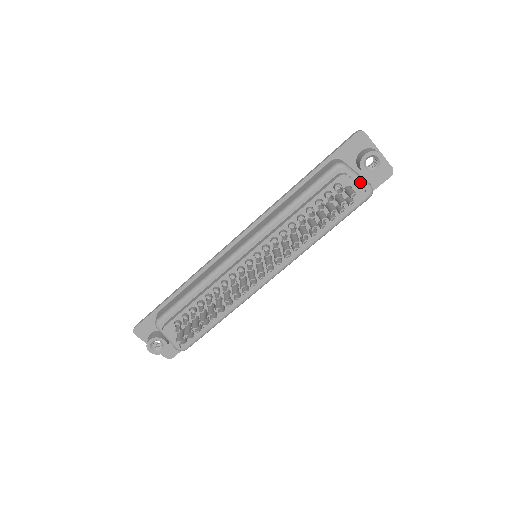
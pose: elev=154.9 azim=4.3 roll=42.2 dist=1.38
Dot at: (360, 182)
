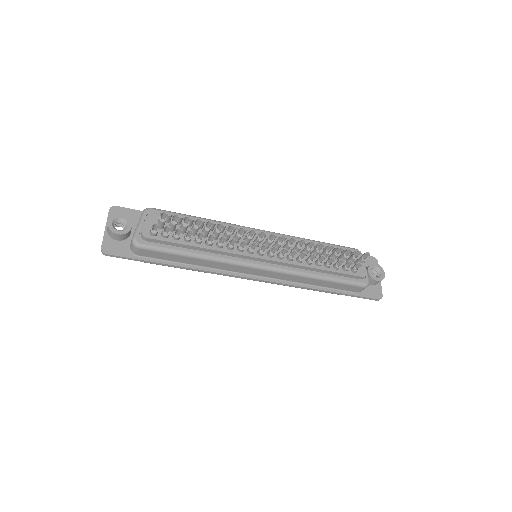
Dot at: (365, 270)
